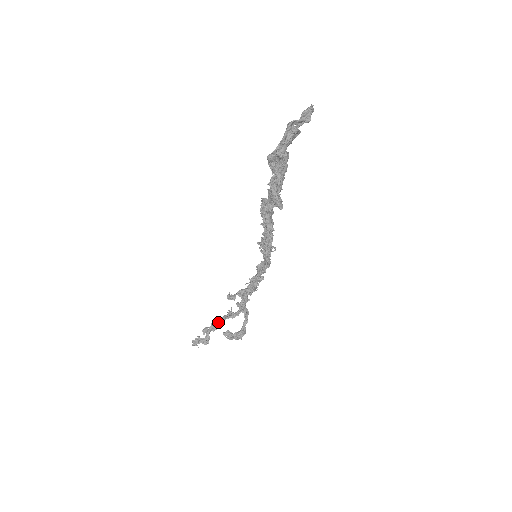
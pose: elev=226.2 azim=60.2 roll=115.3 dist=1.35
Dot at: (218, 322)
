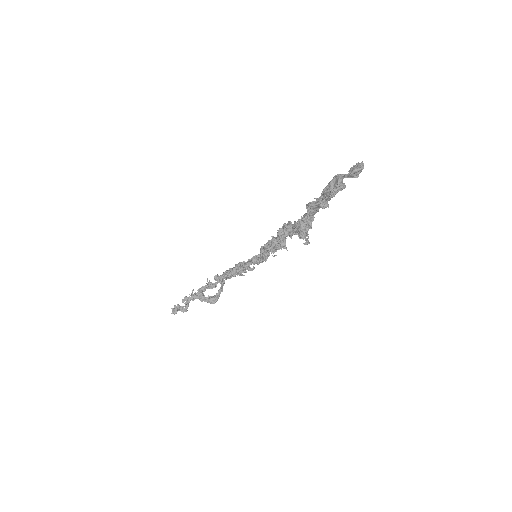
Dot at: (198, 293)
